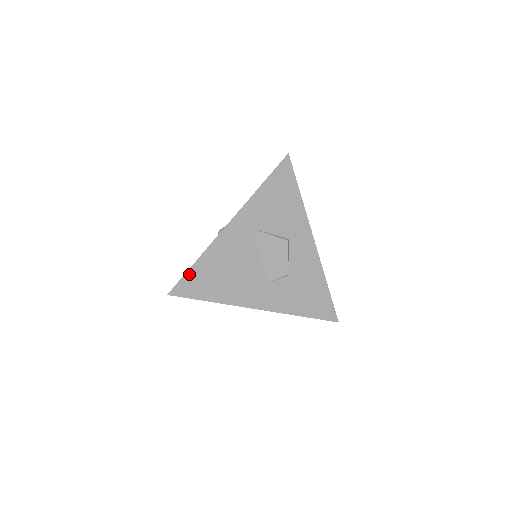
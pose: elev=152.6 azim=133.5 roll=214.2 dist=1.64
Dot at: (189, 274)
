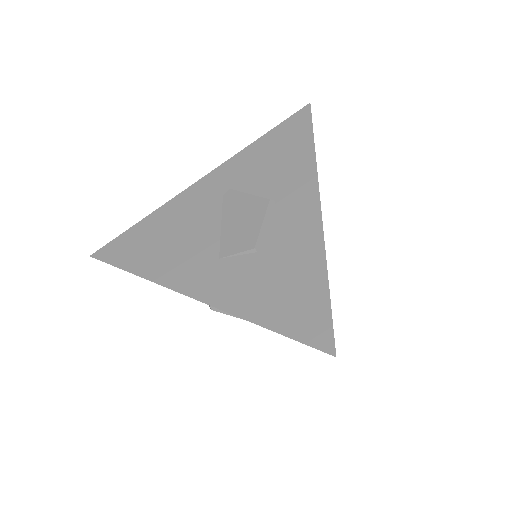
Dot at: (124, 235)
